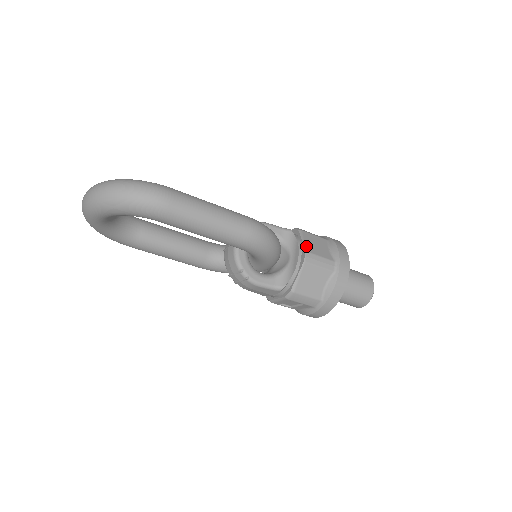
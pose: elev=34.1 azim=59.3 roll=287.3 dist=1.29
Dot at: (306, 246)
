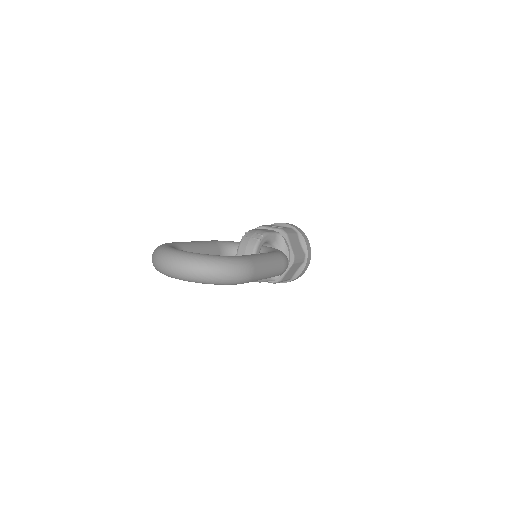
Dot at: (293, 250)
